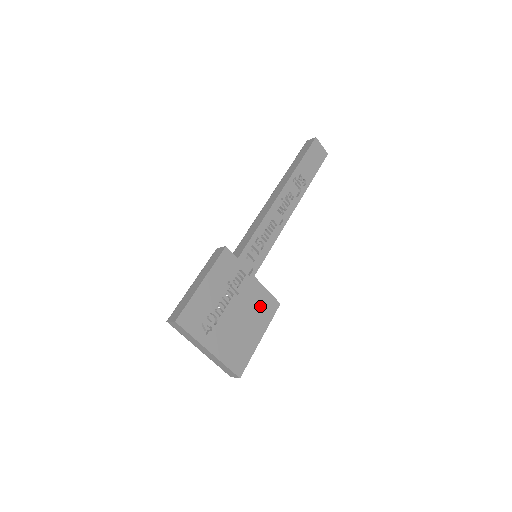
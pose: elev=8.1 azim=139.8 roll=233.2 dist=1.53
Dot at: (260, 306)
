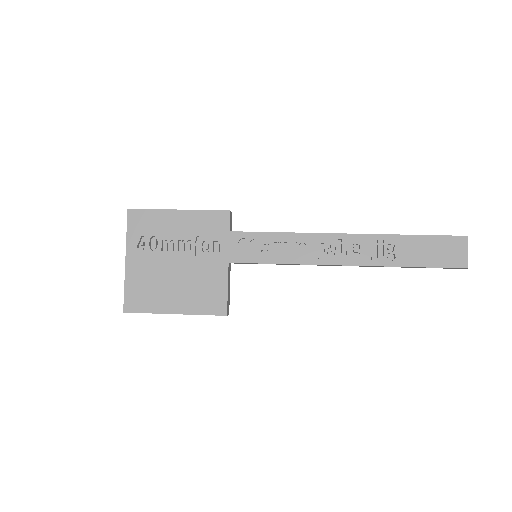
Dot at: (205, 290)
